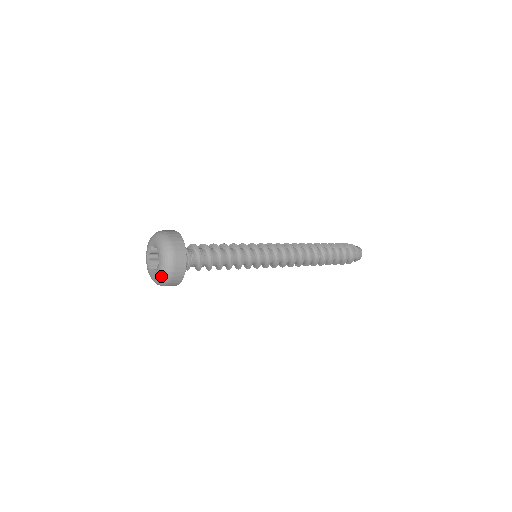
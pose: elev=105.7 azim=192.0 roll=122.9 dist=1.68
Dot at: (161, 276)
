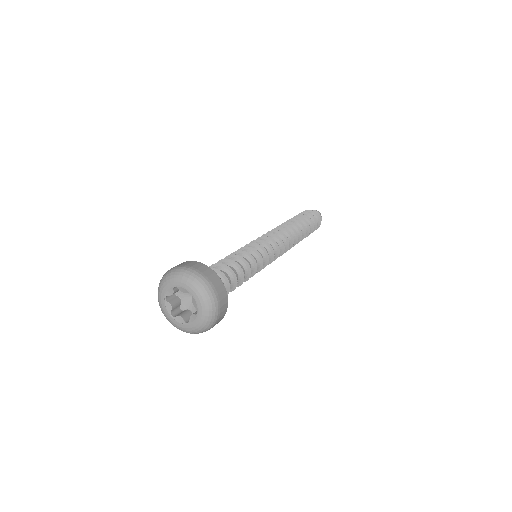
Dot at: (206, 305)
